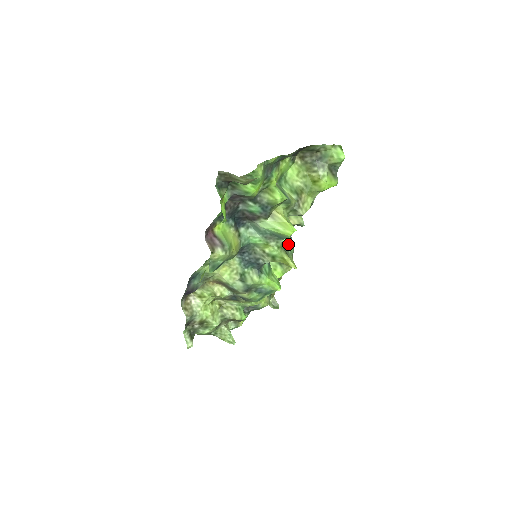
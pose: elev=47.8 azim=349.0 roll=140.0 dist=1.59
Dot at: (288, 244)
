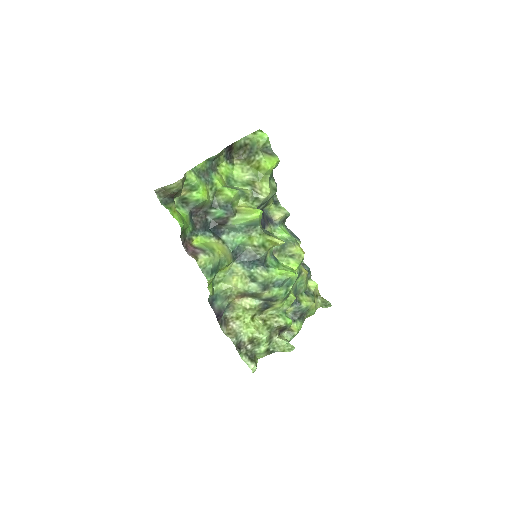
Dot at: (286, 236)
